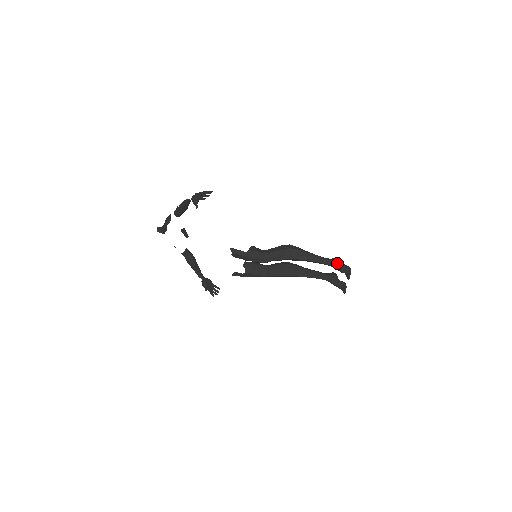
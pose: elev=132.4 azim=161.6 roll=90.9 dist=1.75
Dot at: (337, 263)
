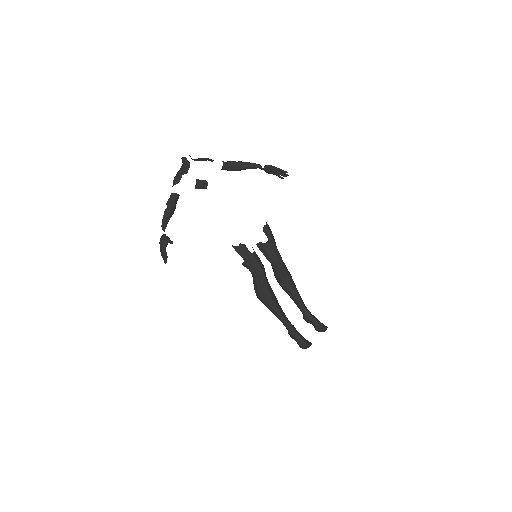
Dot at: (314, 316)
